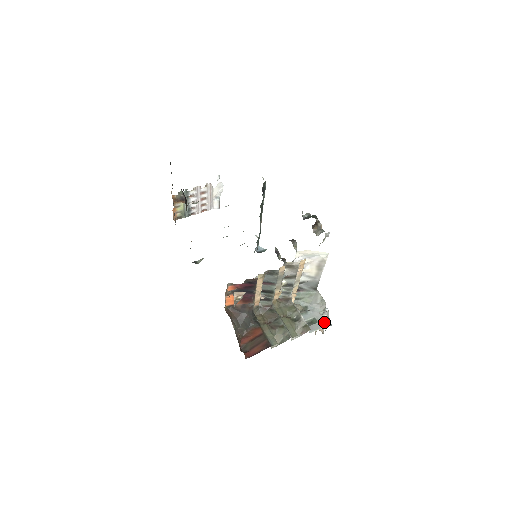
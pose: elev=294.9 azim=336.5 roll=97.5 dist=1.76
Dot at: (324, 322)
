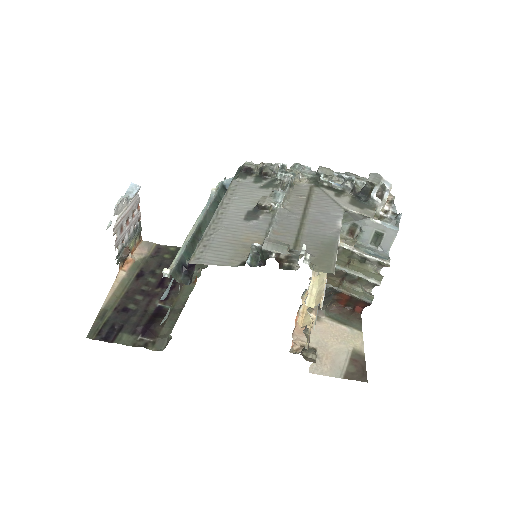
Dot at: (390, 229)
